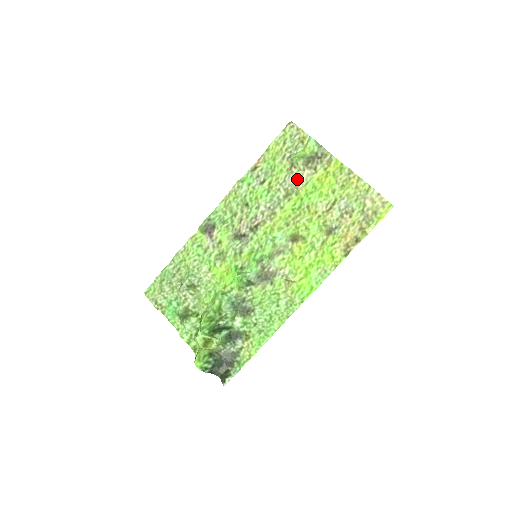
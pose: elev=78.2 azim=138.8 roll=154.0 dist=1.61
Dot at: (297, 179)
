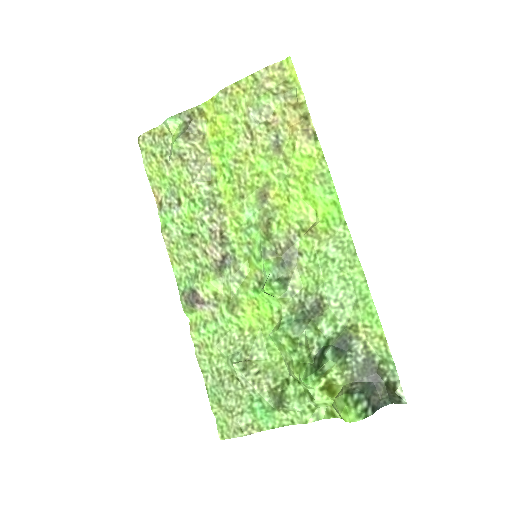
Dot at: (198, 159)
